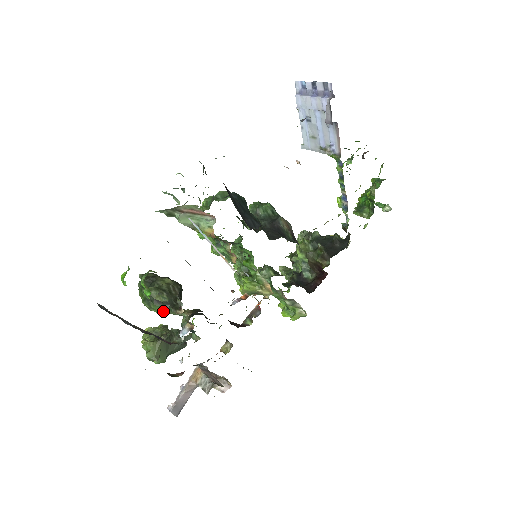
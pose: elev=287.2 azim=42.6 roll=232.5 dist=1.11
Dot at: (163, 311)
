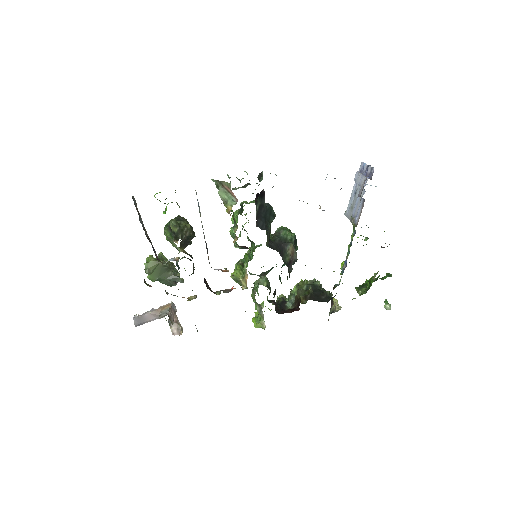
Dot at: (169, 238)
